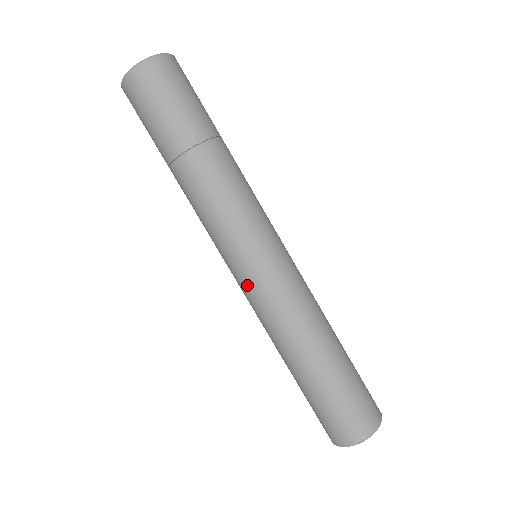
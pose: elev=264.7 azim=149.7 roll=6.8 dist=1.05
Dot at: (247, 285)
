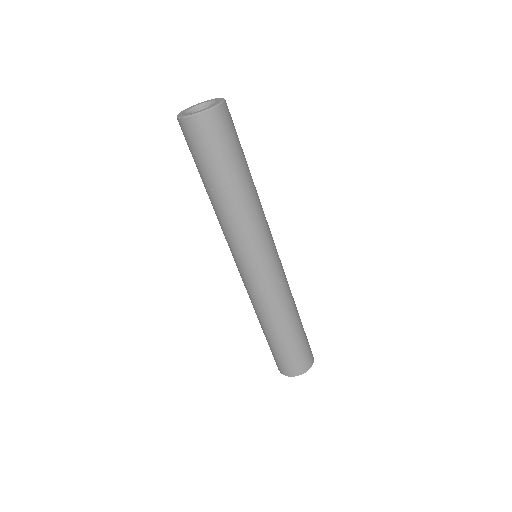
Dot at: (245, 279)
